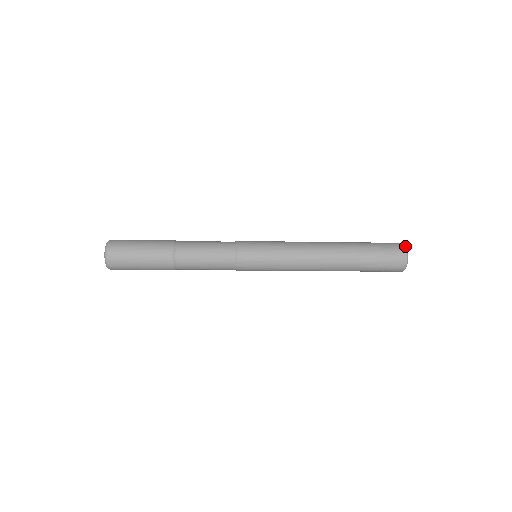
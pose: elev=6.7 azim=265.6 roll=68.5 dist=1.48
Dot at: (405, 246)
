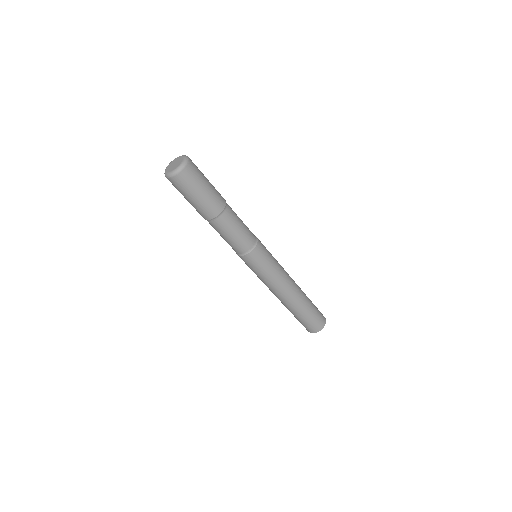
Dot at: occluded
